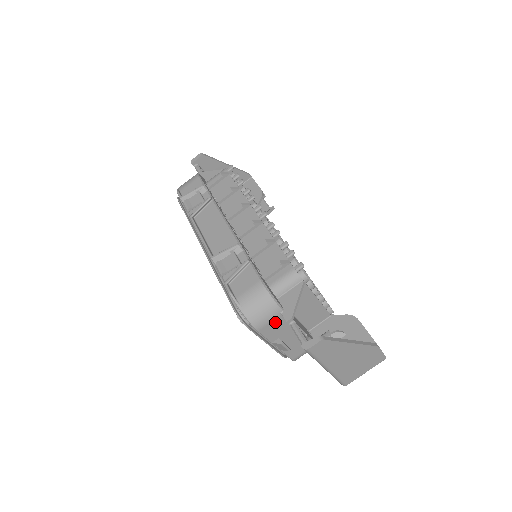
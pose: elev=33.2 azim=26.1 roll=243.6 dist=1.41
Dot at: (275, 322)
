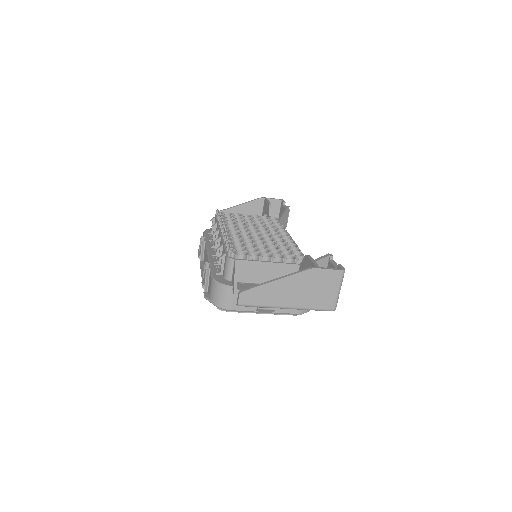
Dot at: occluded
